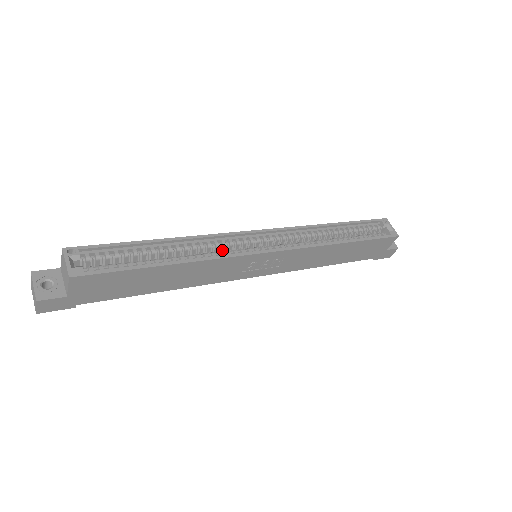
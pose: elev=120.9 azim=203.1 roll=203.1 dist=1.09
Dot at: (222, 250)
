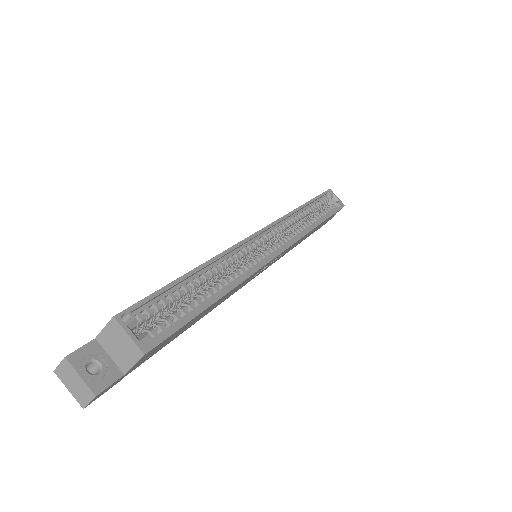
Dot at: (239, 261)
